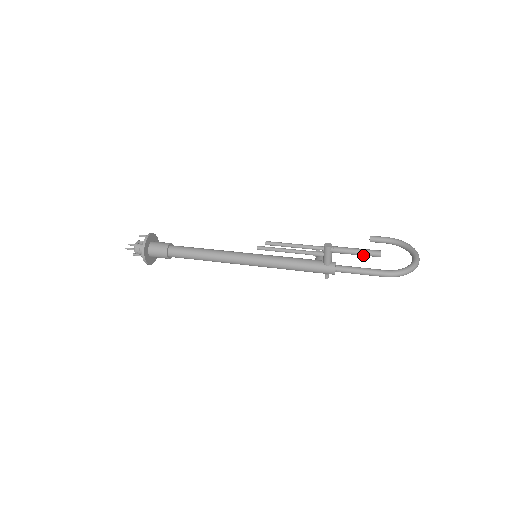
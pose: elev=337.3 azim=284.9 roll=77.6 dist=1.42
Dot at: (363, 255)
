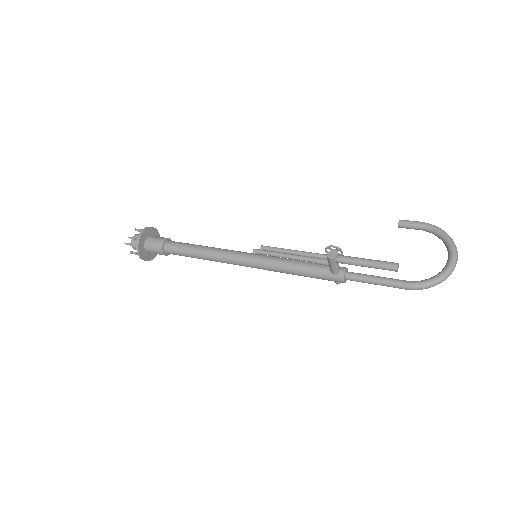
Dot at: (375, 268)
